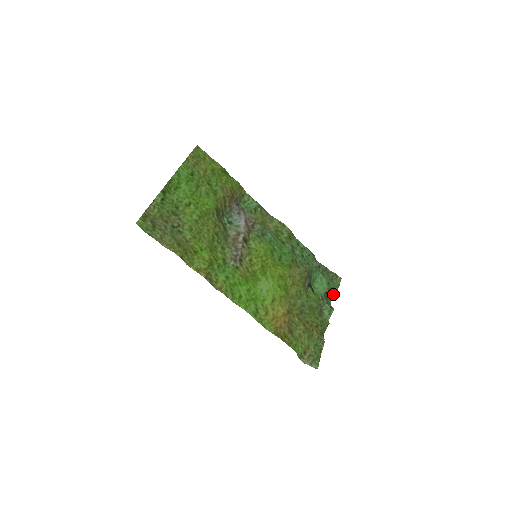
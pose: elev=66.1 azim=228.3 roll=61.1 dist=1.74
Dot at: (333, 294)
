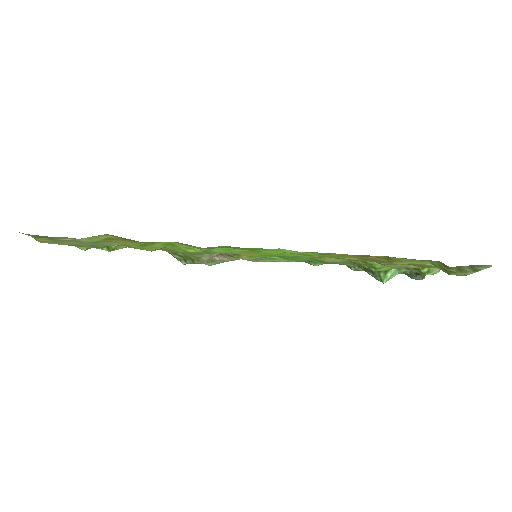
Dot at: occluded
